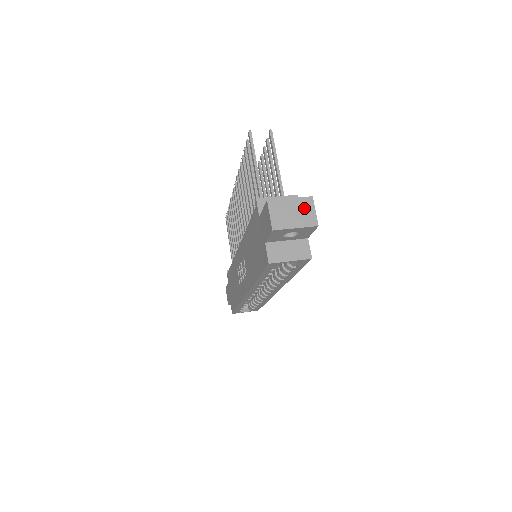
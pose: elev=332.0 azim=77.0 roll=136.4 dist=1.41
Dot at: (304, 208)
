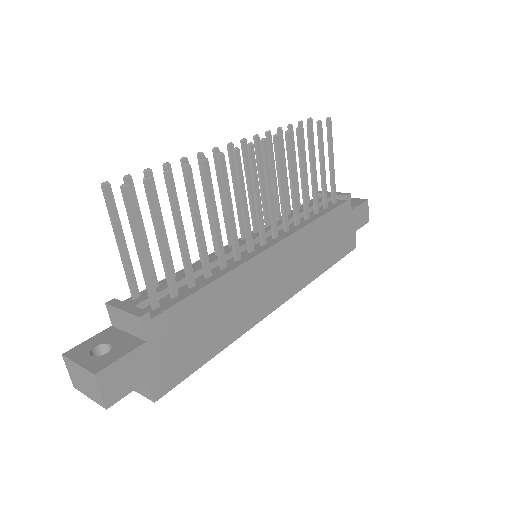
Dot at: (91, 383)
